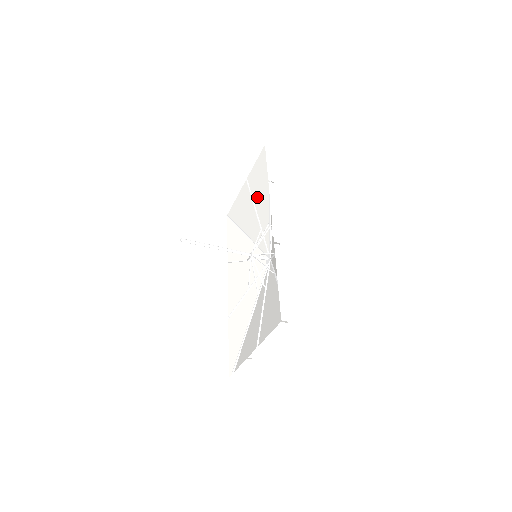
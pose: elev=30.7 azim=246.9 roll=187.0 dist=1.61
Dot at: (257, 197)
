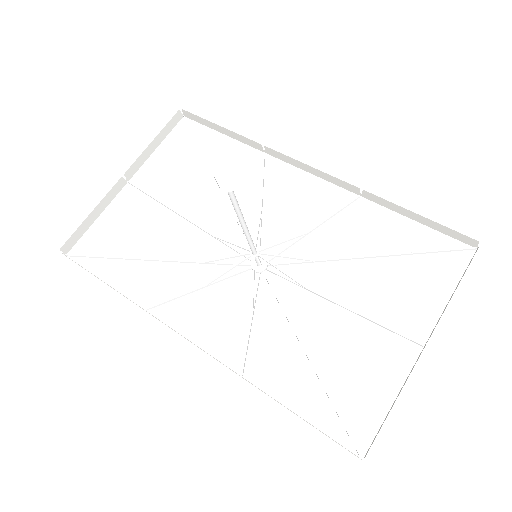
Dot at: (177, 198)
